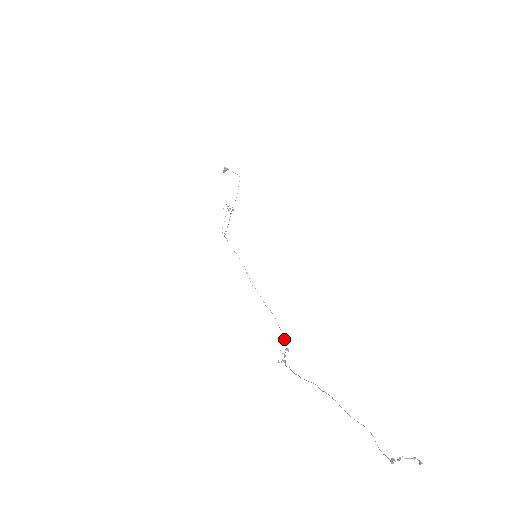
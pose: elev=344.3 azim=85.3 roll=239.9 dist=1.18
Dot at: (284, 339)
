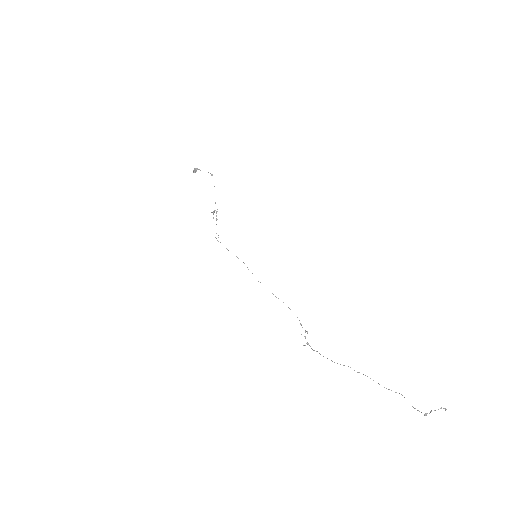
Dot at: occluded
